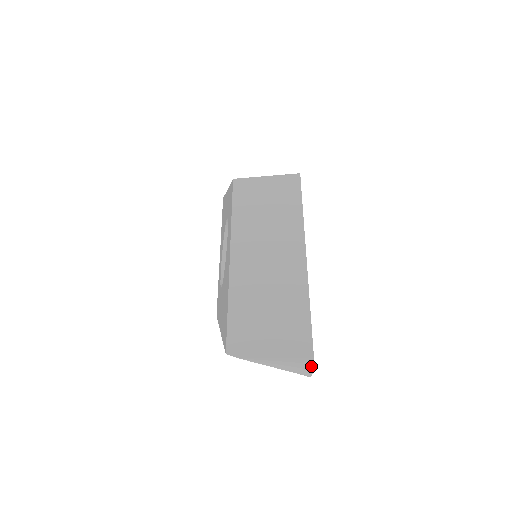
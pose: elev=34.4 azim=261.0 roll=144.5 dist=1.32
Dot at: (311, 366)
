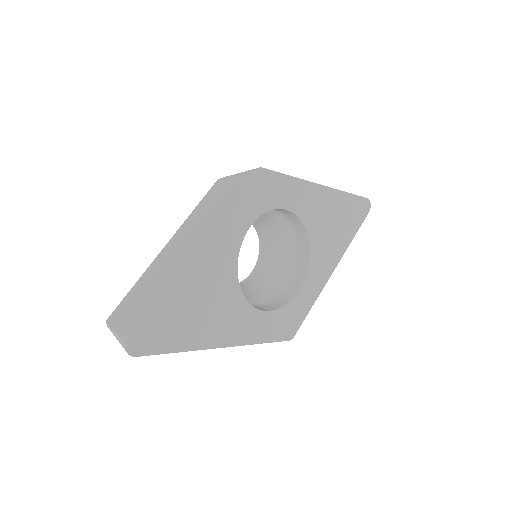
Dot at: (125, 344)
